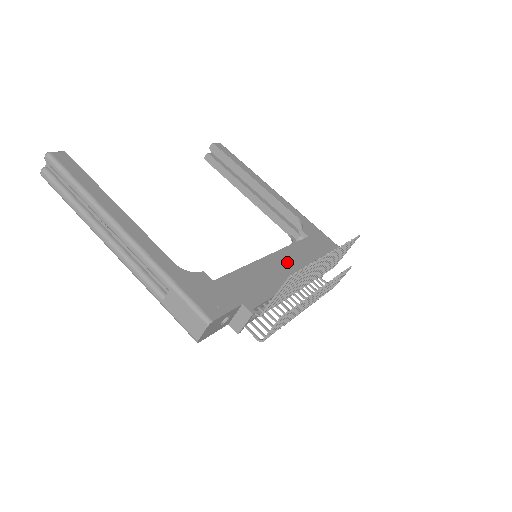
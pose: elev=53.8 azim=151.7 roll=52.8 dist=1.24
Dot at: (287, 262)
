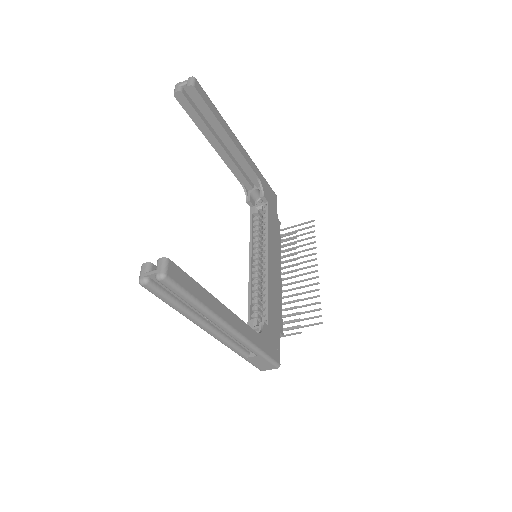
Dot at: (274, 255)
